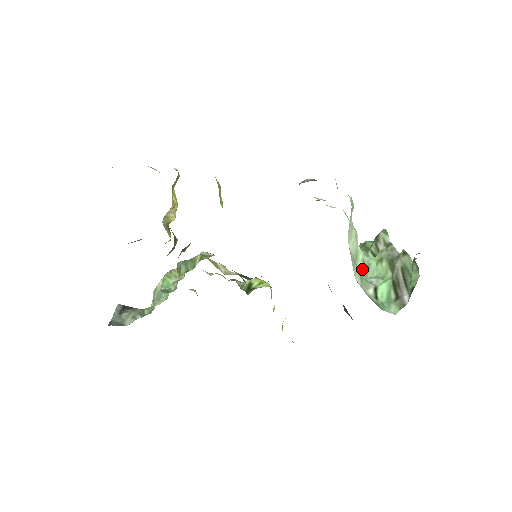
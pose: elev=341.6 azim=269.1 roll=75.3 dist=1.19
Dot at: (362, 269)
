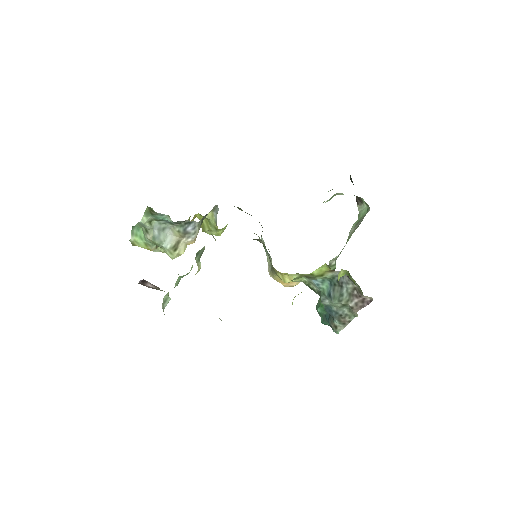
Dot at: occluded
